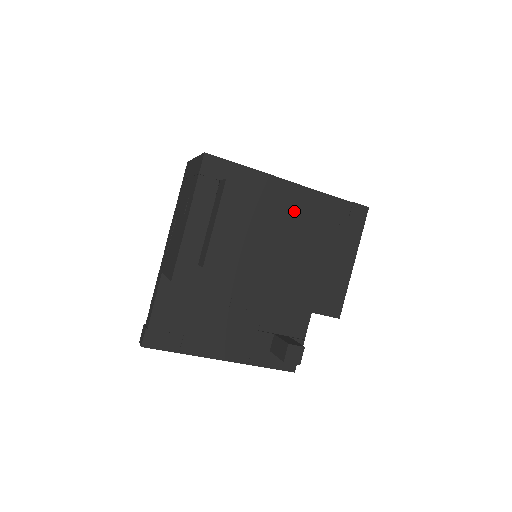
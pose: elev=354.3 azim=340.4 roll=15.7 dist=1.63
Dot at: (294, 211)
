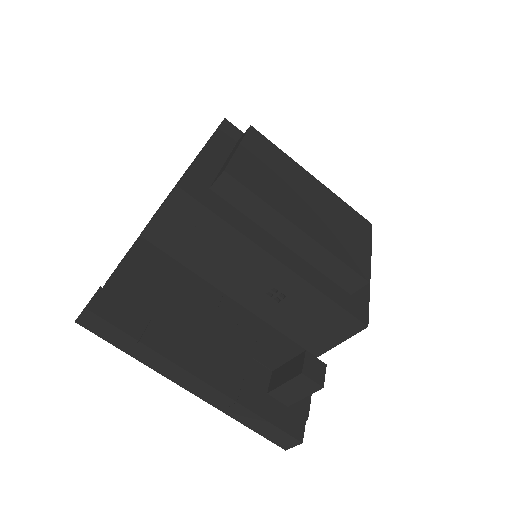
Dot at: (313, 182)
